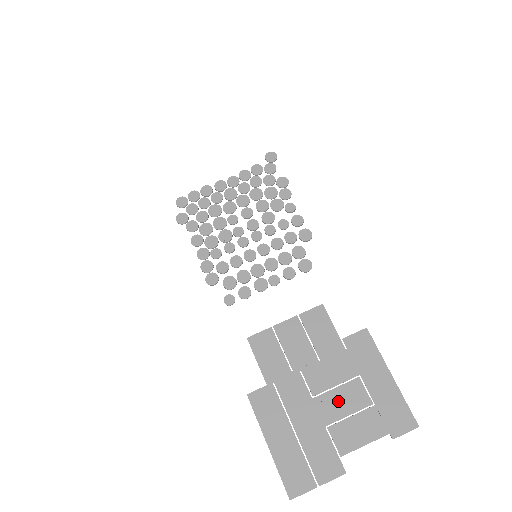
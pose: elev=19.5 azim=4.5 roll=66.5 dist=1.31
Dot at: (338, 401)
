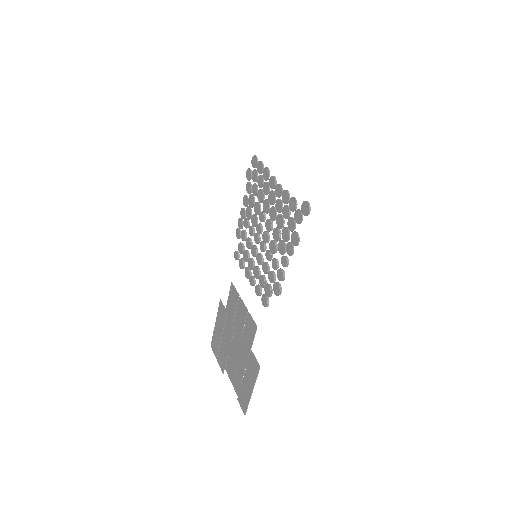
Dot at: (235, 359)
